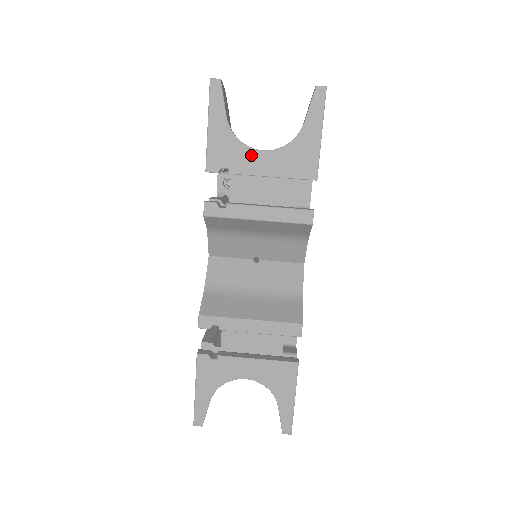
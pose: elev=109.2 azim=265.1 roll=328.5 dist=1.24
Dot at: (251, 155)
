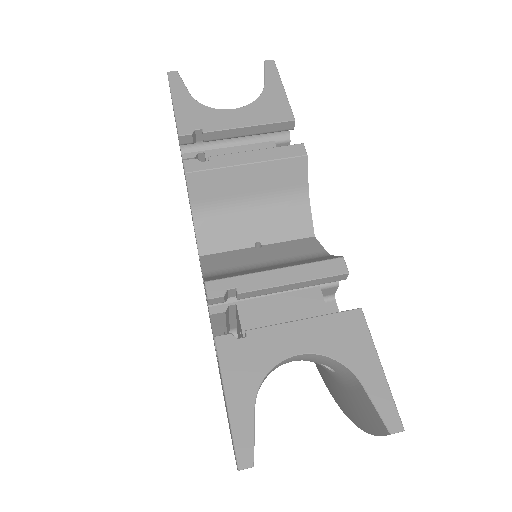
Dot at: (222, 114)
